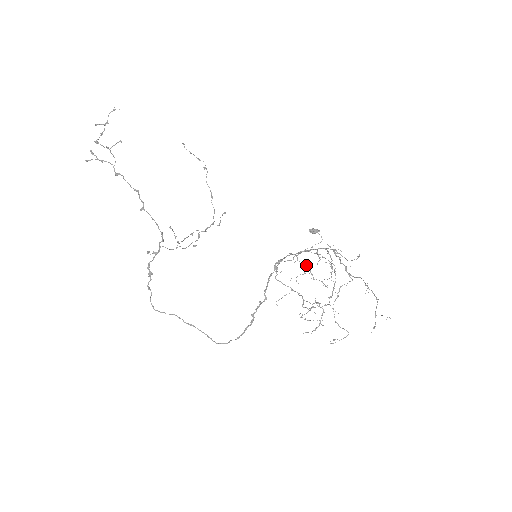
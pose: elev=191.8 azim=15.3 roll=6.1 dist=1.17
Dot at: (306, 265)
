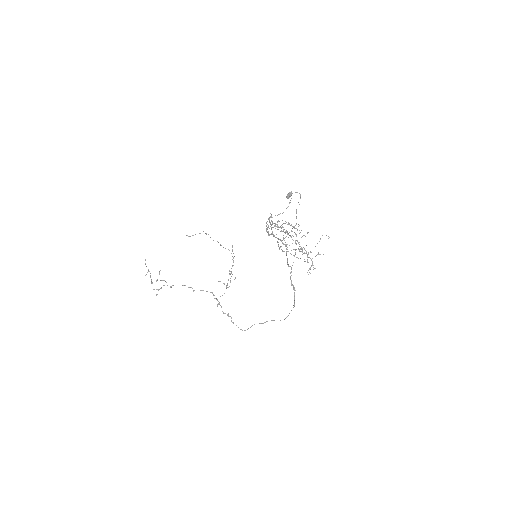
Dot at: occluded
